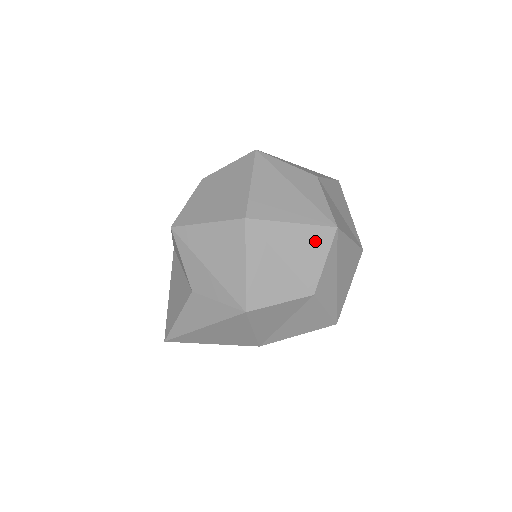
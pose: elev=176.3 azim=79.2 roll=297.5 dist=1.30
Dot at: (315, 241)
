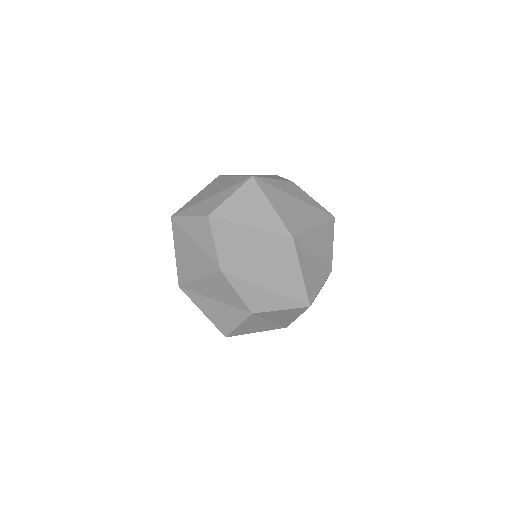
Dot at: (219, 284)
